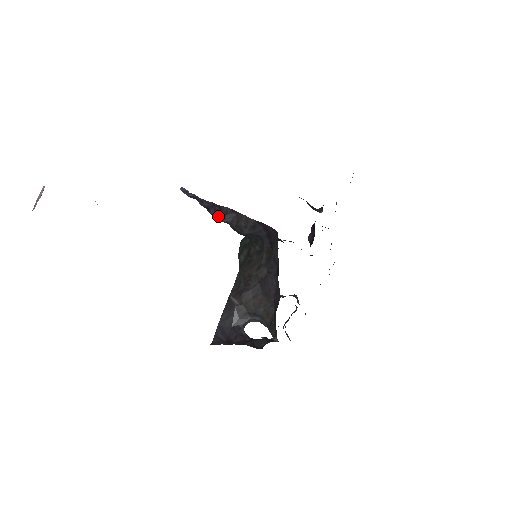
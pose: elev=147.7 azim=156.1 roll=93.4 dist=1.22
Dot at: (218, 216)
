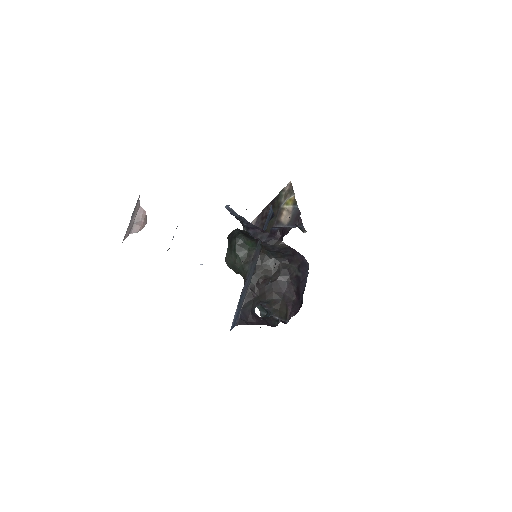
Dot at: (258, 236)
